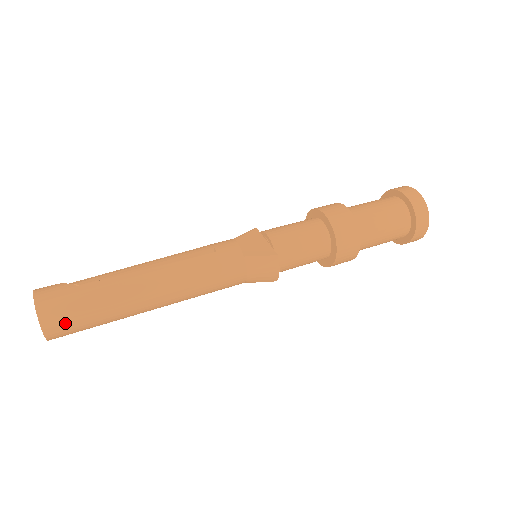
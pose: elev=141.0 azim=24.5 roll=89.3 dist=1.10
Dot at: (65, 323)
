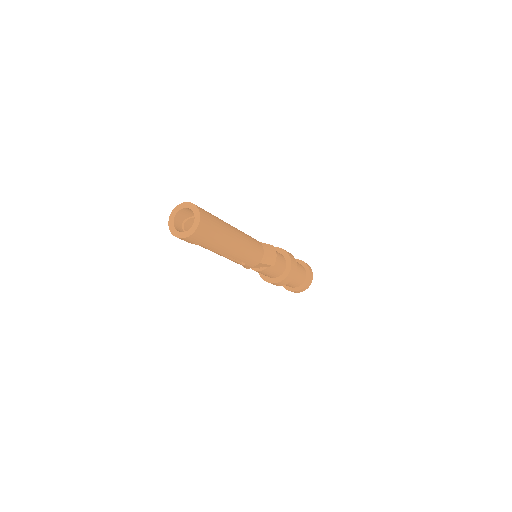
Dot at: (208, 219)
